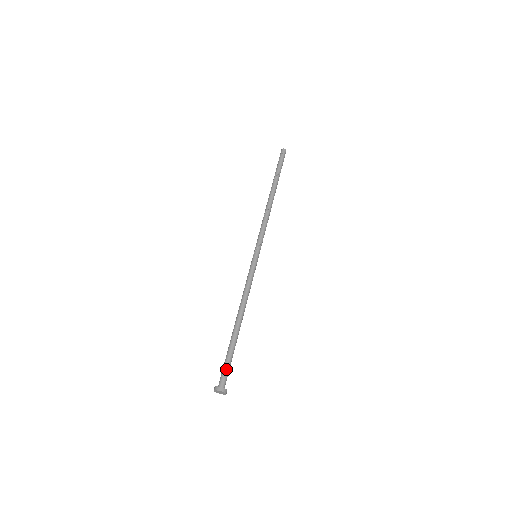
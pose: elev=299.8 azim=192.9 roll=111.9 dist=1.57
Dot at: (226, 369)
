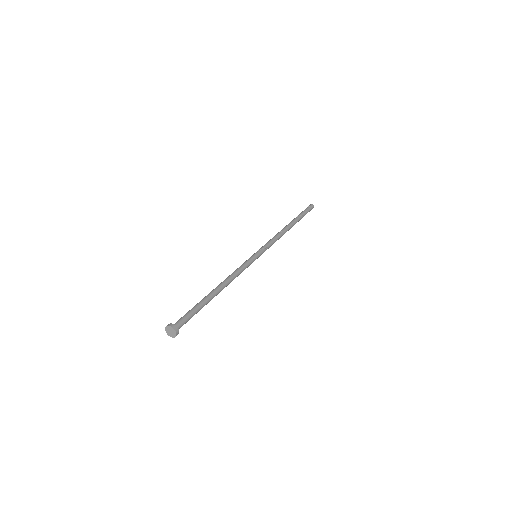
Dot at: (186, 315)
